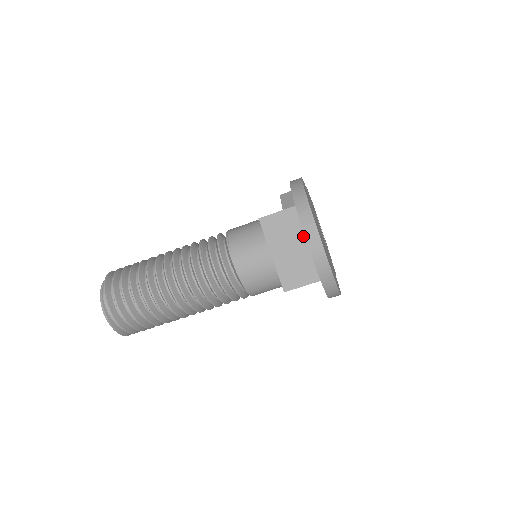
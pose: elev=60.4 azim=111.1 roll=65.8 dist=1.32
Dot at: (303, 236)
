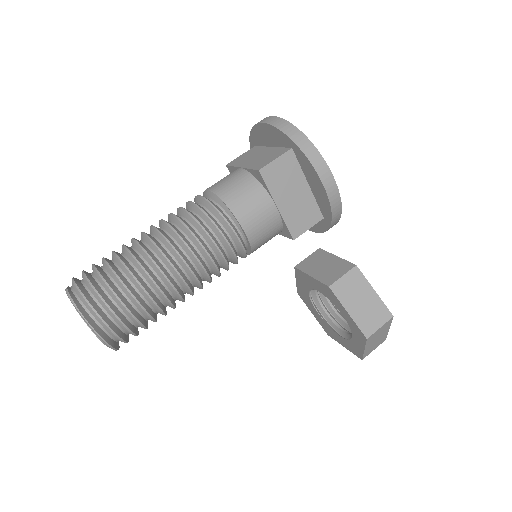
Dot at: (266, 148)
